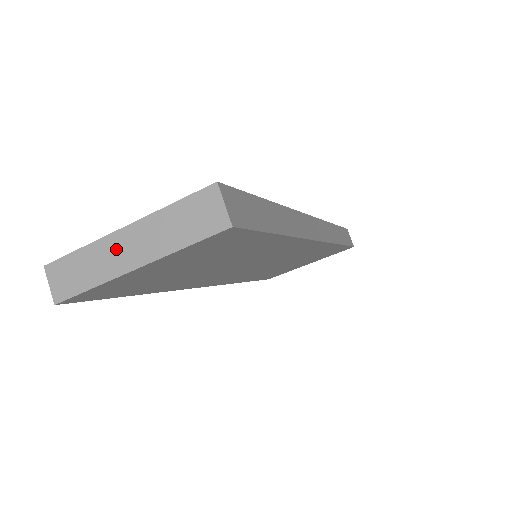
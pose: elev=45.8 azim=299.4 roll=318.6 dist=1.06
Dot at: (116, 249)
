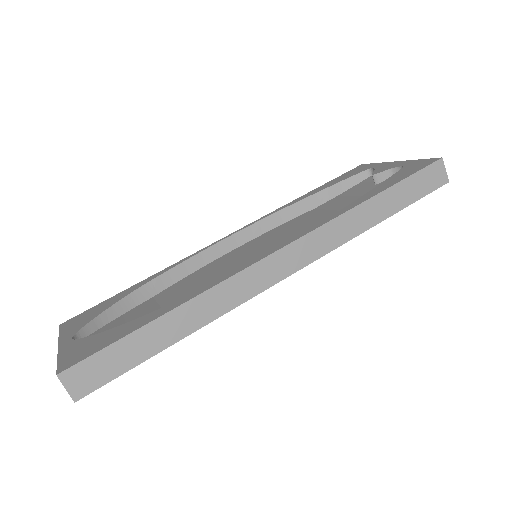
Dot at: occluded
